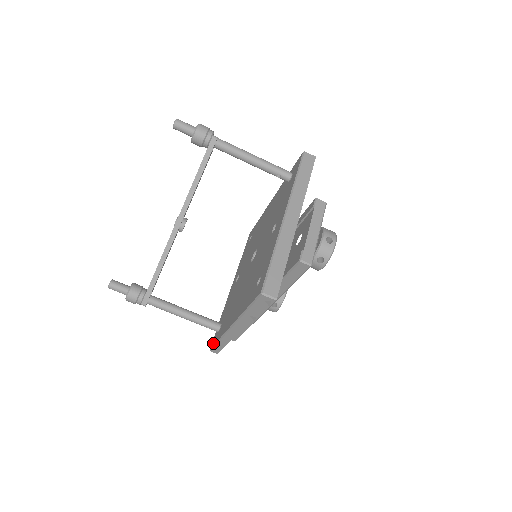
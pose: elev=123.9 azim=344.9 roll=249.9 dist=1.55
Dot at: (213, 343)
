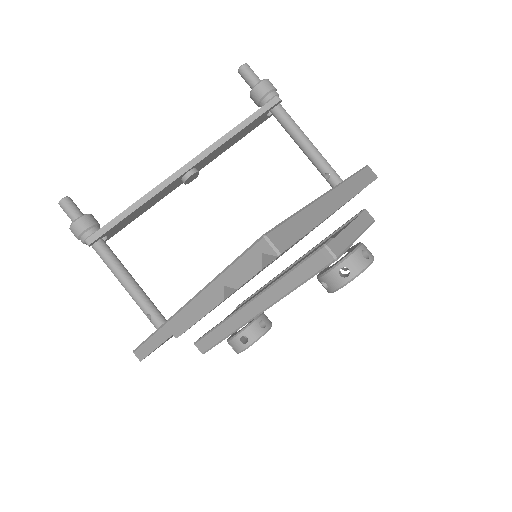
Dot at: occluded
